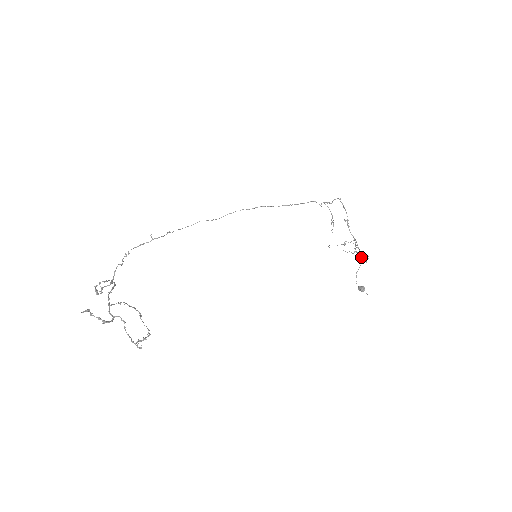
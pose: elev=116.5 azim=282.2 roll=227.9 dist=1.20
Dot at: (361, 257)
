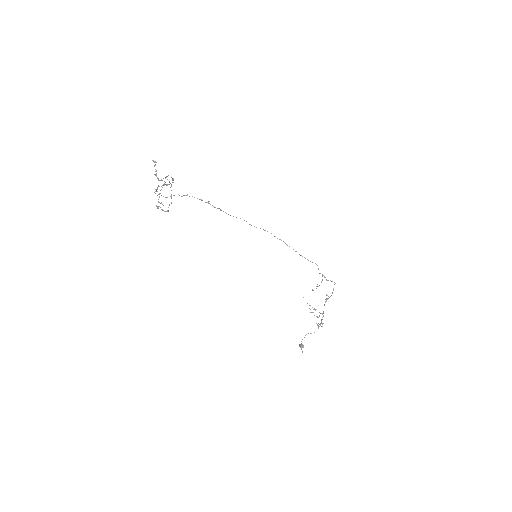
Dot at: (318, 328)
